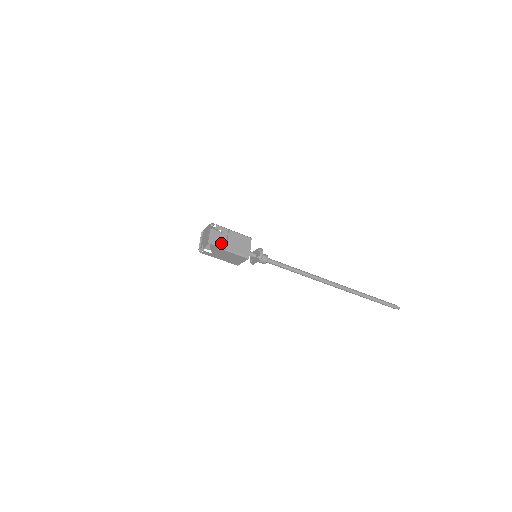
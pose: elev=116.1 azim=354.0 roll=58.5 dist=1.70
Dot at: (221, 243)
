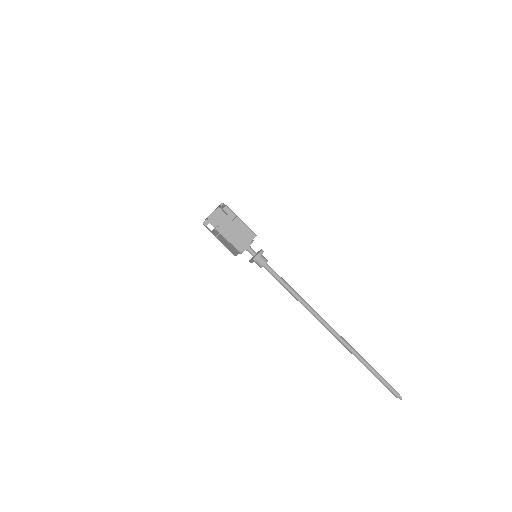
Dot at: (220, 224)
